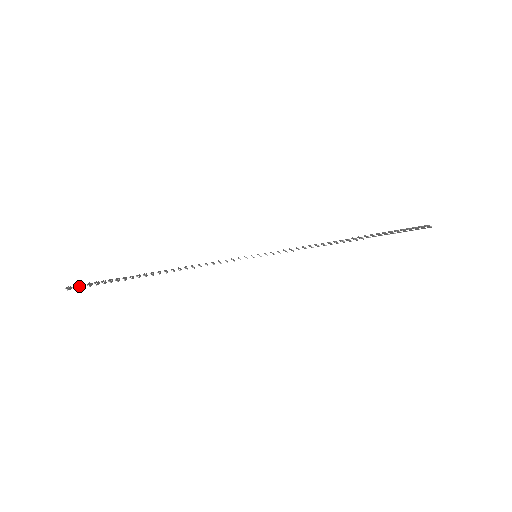
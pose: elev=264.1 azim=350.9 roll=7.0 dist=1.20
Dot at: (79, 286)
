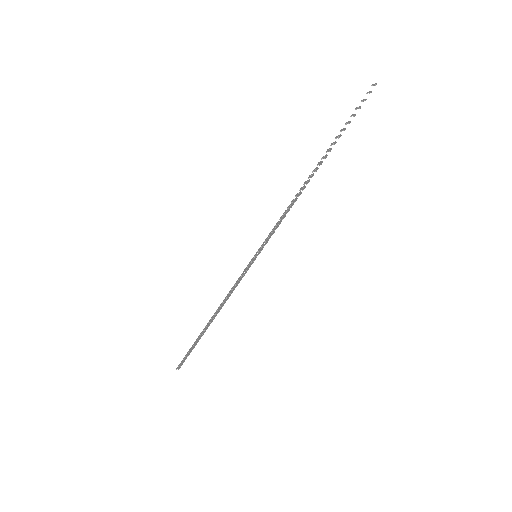
Dot at: (180, 363)
